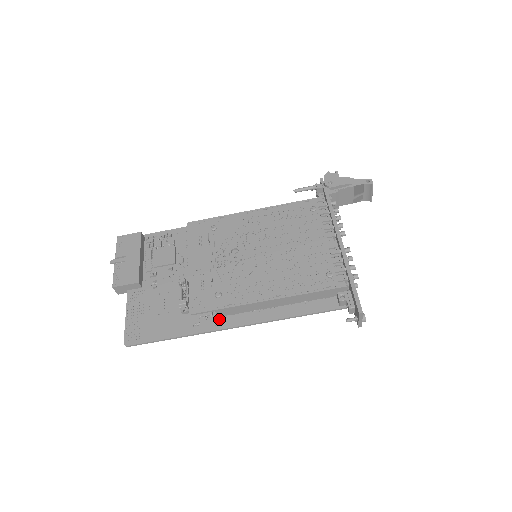
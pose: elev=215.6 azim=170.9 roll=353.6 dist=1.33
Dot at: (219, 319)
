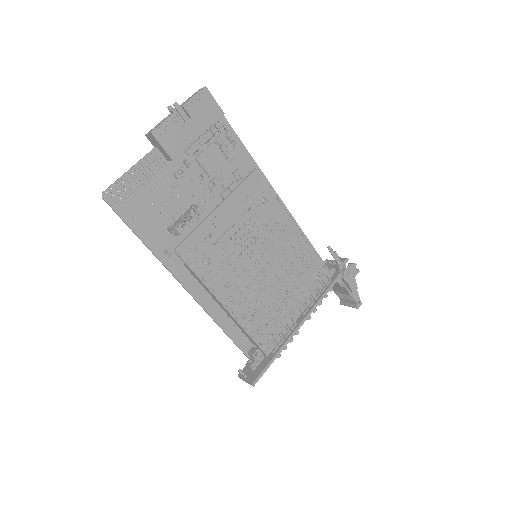
Dot at: (183, 268)
